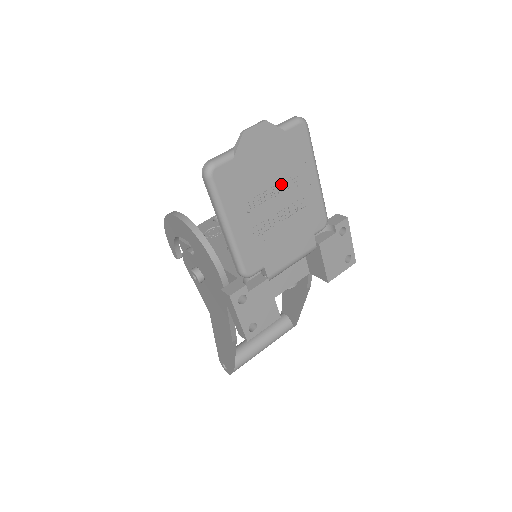
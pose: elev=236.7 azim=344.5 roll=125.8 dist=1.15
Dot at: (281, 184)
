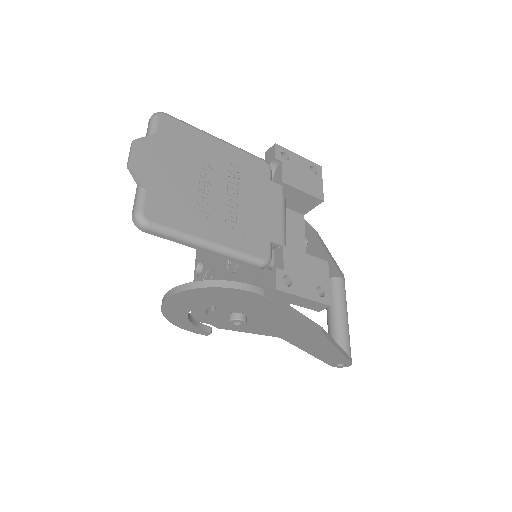
Dot at: (203, 172)
